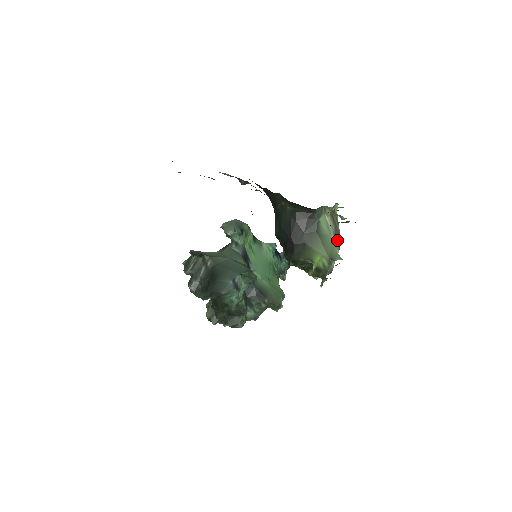
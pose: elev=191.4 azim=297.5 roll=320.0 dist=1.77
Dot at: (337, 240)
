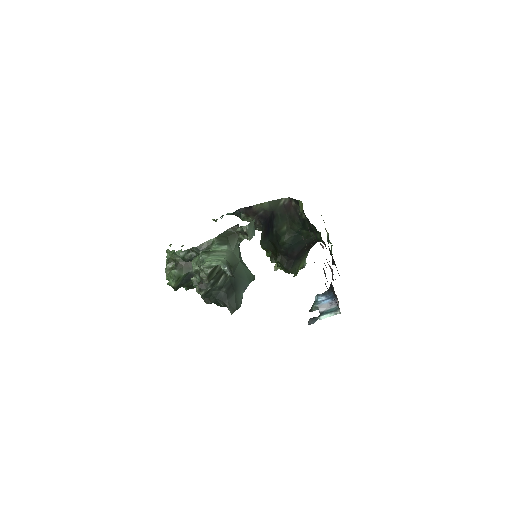
Dot at: occluded
